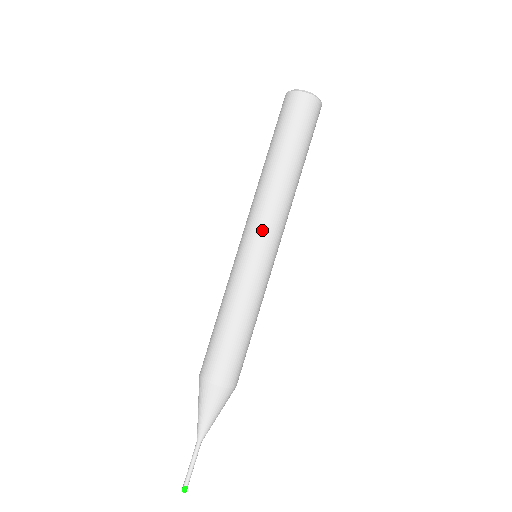
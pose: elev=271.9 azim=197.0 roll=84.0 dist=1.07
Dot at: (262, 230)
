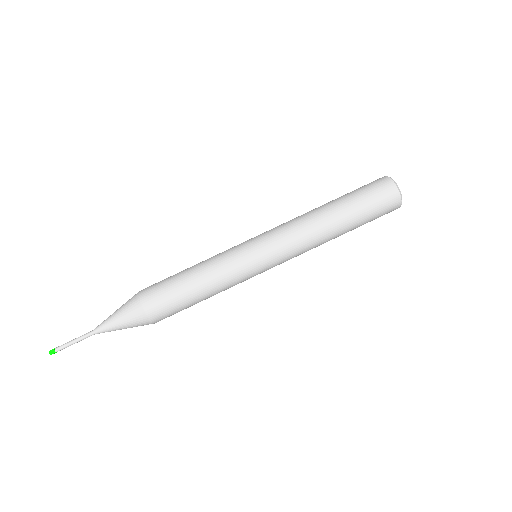
Dot at: (273, 235)
